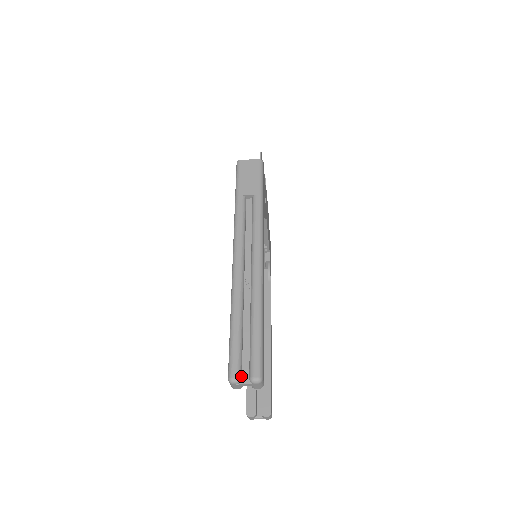
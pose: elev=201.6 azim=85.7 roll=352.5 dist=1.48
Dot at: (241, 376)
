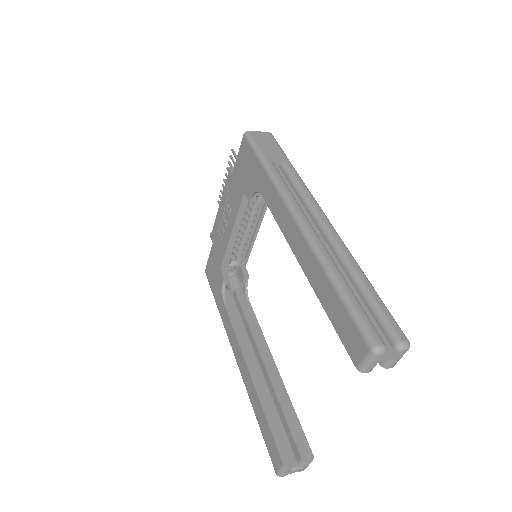
Dot at: (383, 344)
